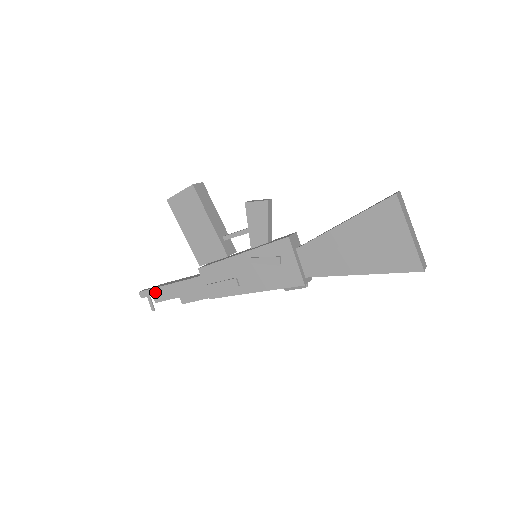
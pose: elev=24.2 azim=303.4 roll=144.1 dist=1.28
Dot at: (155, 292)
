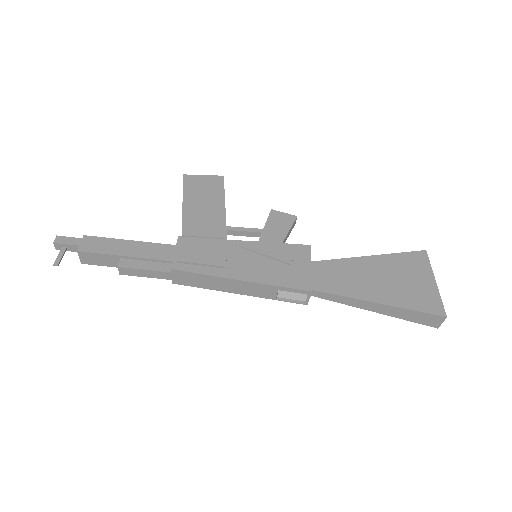
Dot at: (89, 240)
